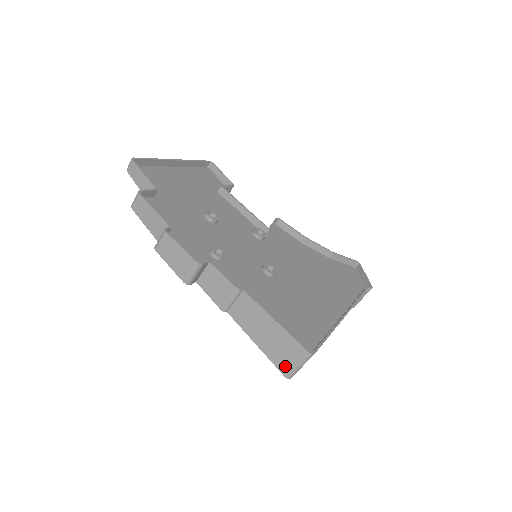
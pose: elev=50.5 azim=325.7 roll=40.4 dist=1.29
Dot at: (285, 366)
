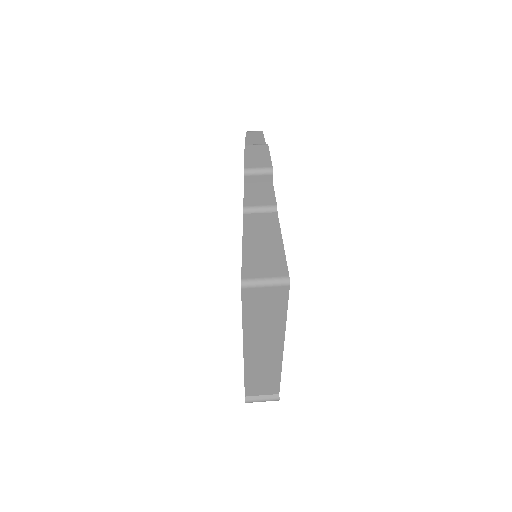
Dot at: (252, 272)
